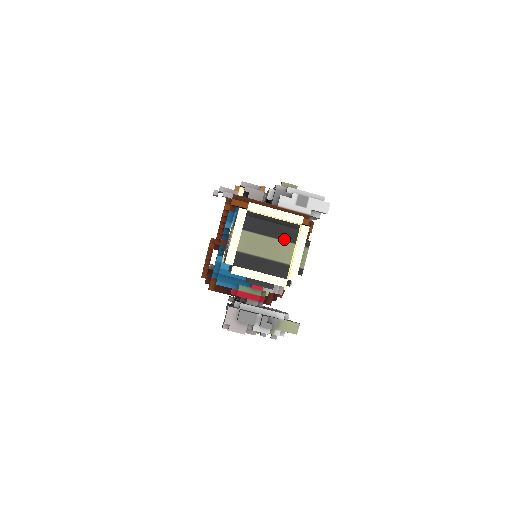
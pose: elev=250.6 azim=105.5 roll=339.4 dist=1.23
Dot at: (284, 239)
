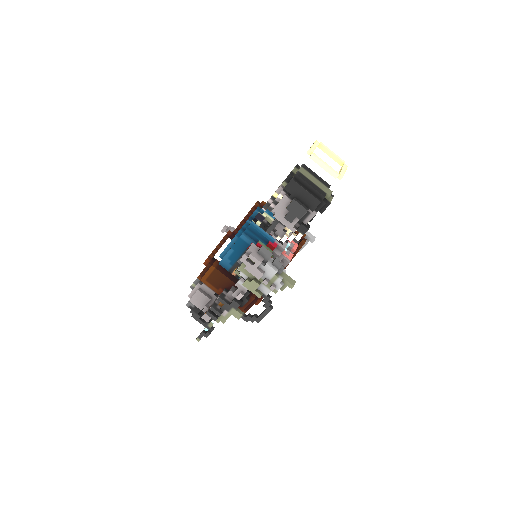
Dot at: (323, 183)
